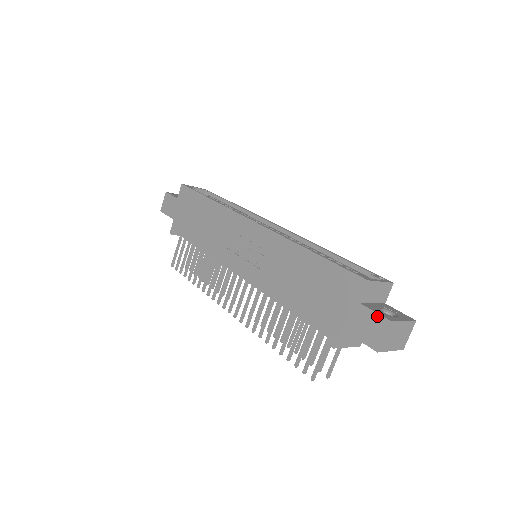
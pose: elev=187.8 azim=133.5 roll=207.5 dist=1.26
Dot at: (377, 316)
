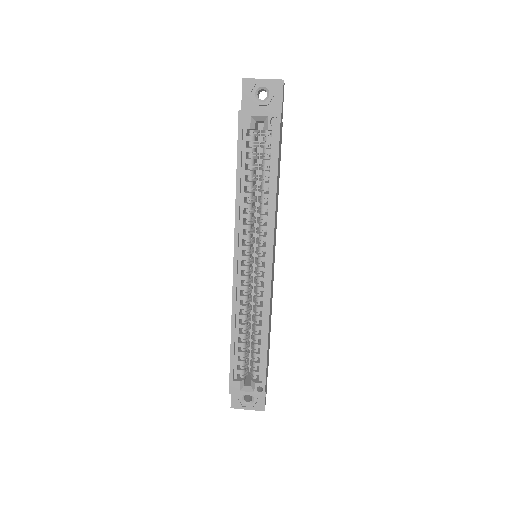
Dot at: (231, 398)
